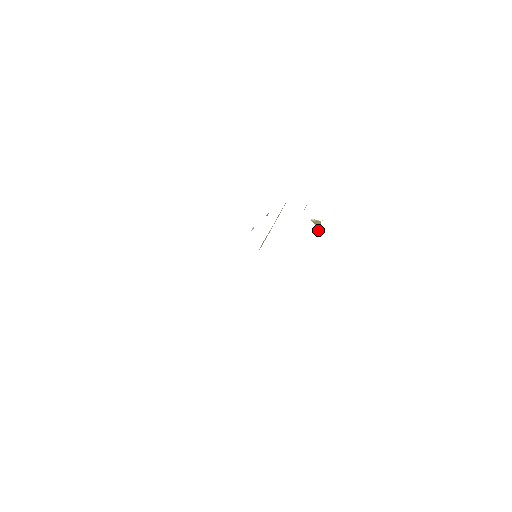
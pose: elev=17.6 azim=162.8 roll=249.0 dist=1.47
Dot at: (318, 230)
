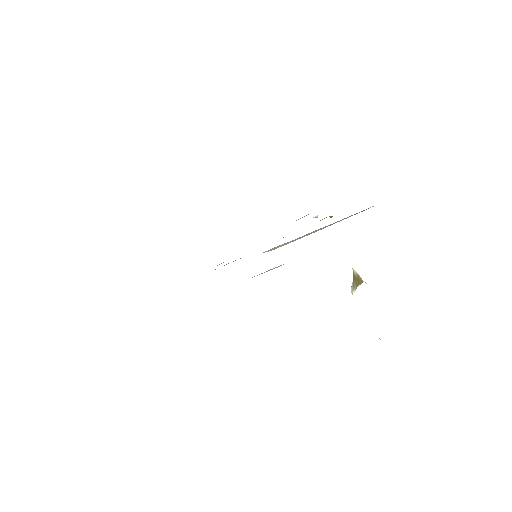
Dot at: (352, 289)
